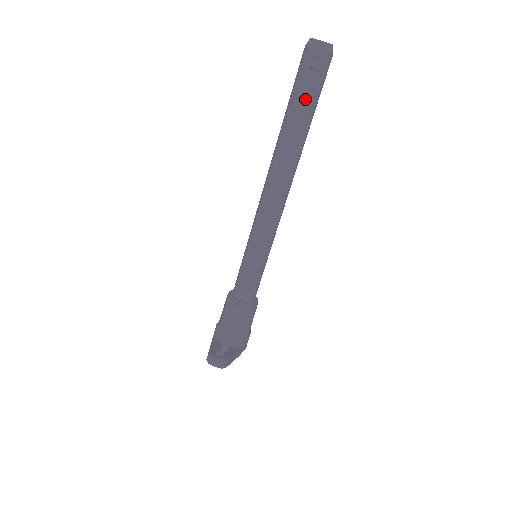
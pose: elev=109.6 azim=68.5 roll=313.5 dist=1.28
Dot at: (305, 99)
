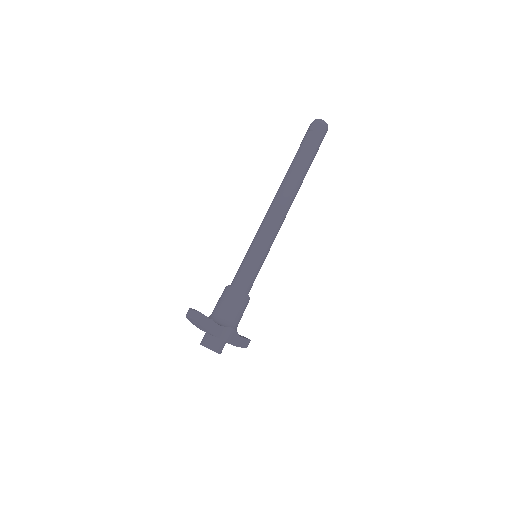
Dot at: (305, 146)
